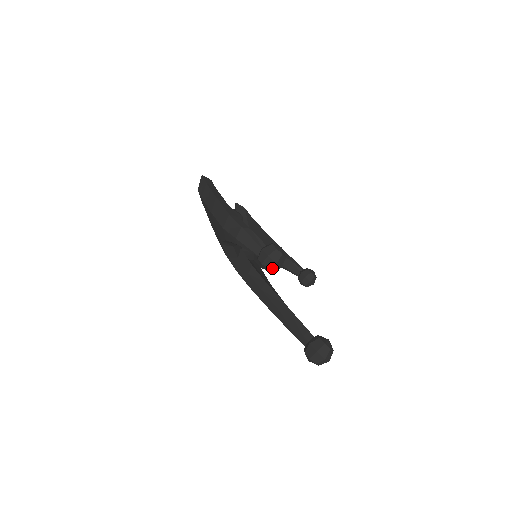
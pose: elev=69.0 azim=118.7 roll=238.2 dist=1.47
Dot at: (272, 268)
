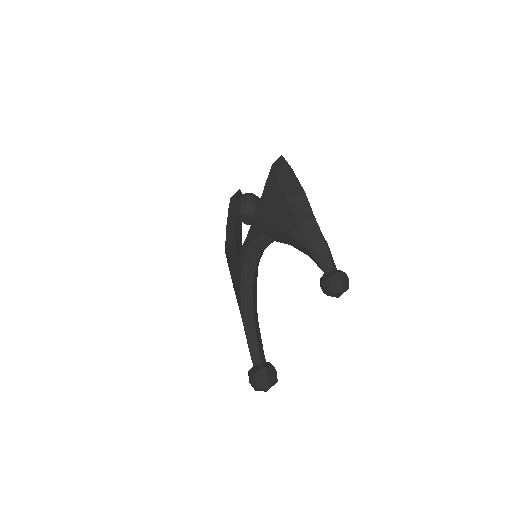
Dot at: (334, 293)
